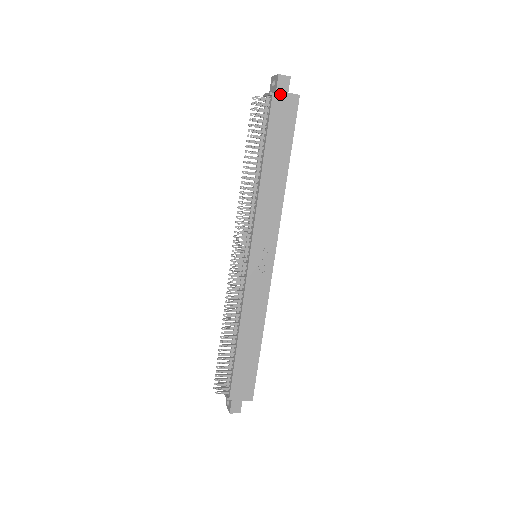
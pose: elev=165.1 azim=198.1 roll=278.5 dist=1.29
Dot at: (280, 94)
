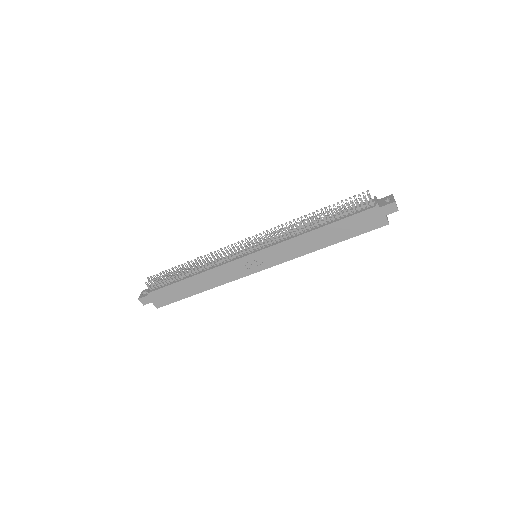
Dot at: (381, 211)
